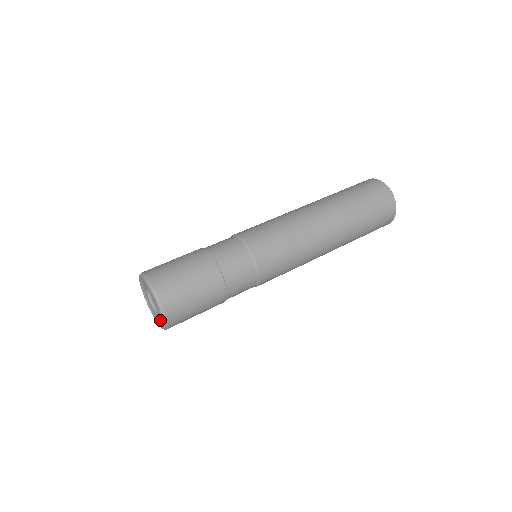
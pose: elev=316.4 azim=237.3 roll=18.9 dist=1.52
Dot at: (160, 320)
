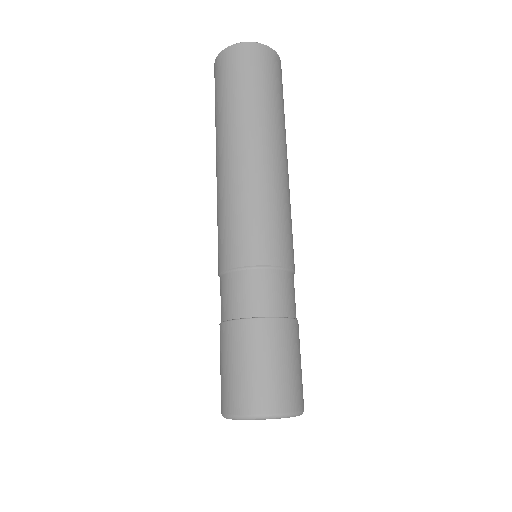
Dot at: occluded
